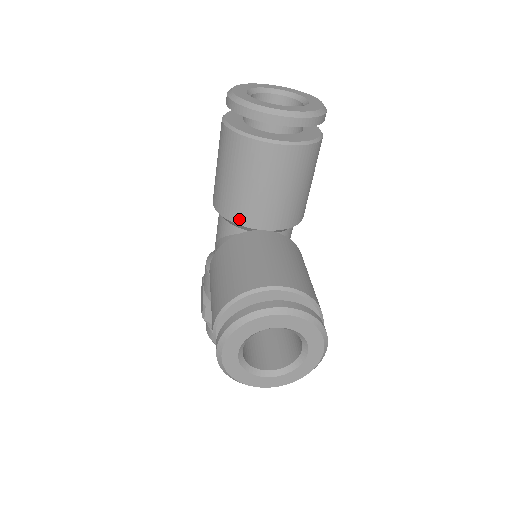
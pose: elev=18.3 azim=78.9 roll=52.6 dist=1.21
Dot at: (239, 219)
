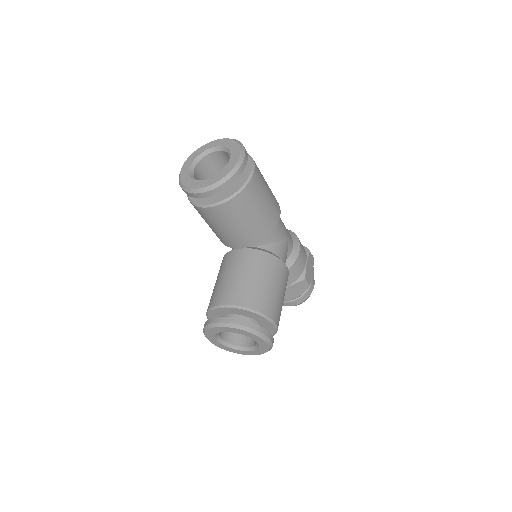
Dot at: (224, 243)
